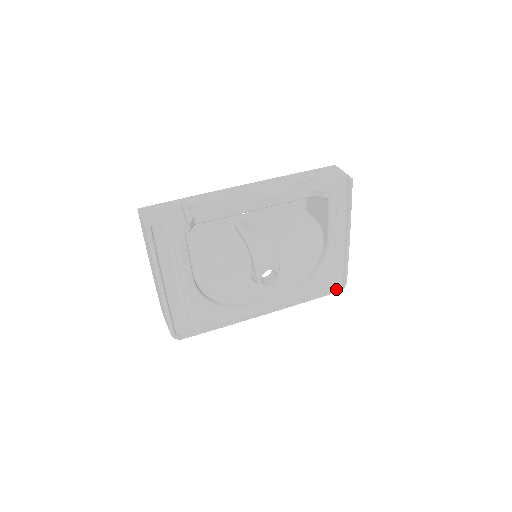
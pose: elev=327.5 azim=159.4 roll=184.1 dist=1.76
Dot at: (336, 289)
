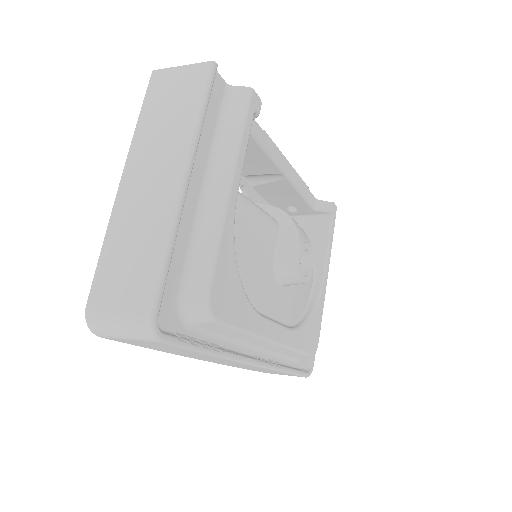
Dot at: (306, 371)
